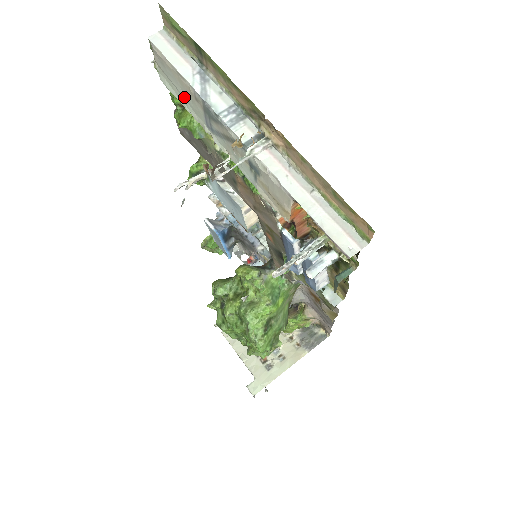
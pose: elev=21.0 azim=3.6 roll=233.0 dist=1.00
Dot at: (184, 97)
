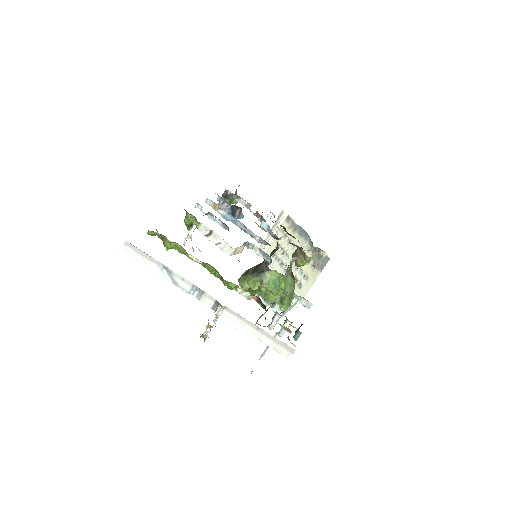
Dot at: occluded
